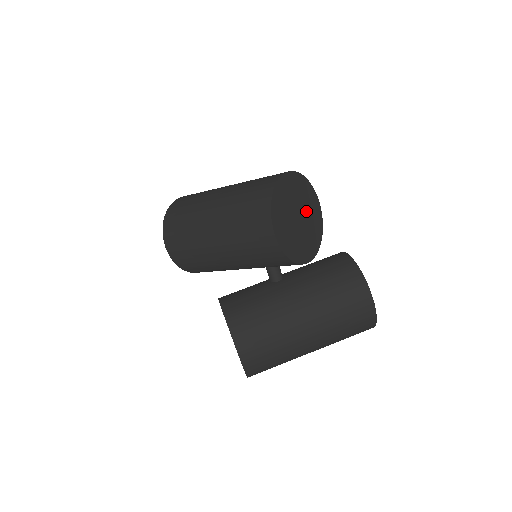
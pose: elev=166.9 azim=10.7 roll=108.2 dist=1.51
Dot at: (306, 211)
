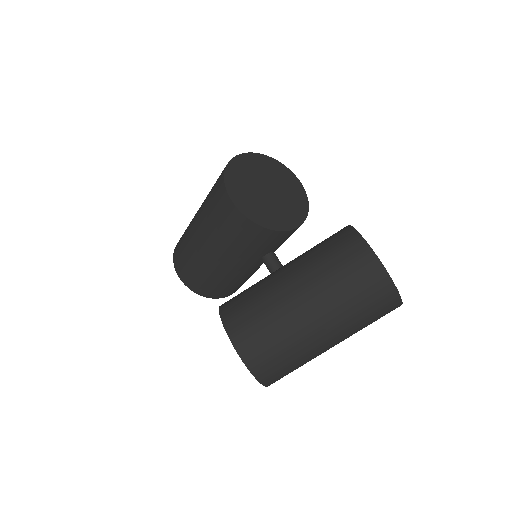
Dot at: (279, 186)
